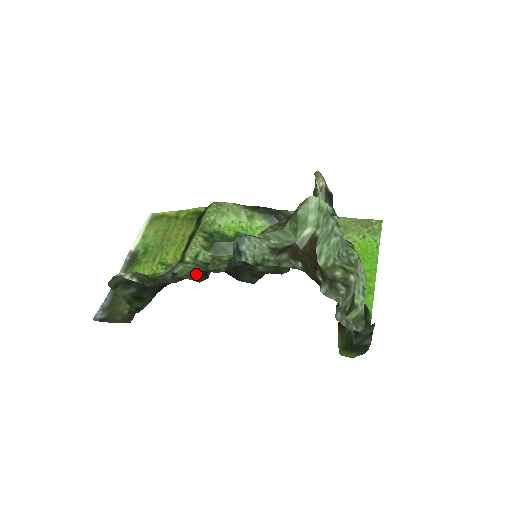
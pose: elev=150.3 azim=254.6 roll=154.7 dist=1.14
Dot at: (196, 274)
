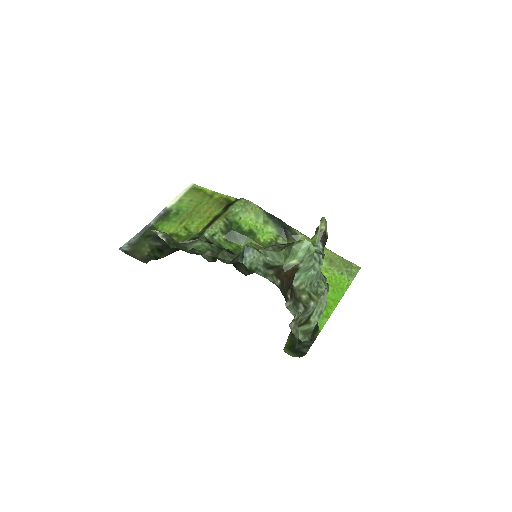
Dot at: (208, 254)
